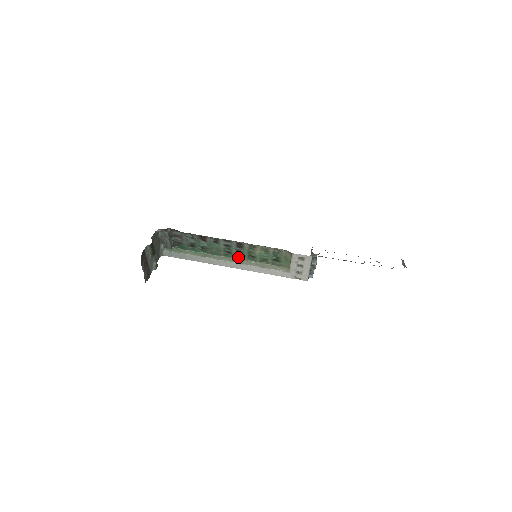
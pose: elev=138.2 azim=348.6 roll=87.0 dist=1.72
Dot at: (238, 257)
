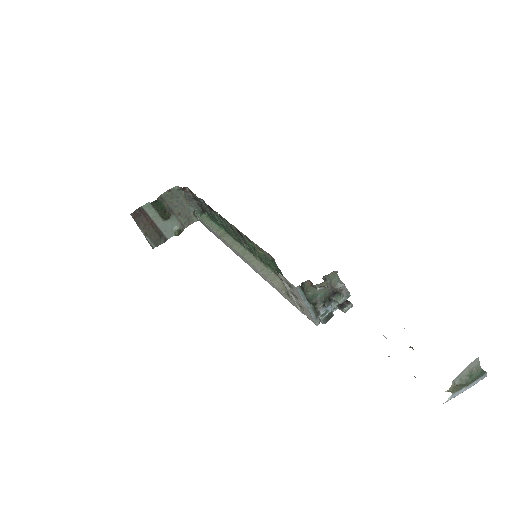
Dot at: (250, 250)
